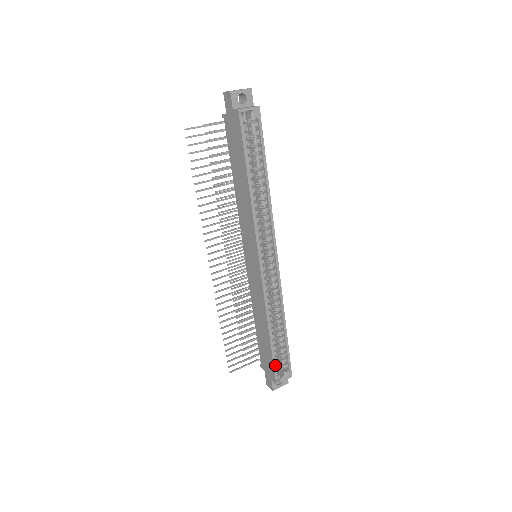
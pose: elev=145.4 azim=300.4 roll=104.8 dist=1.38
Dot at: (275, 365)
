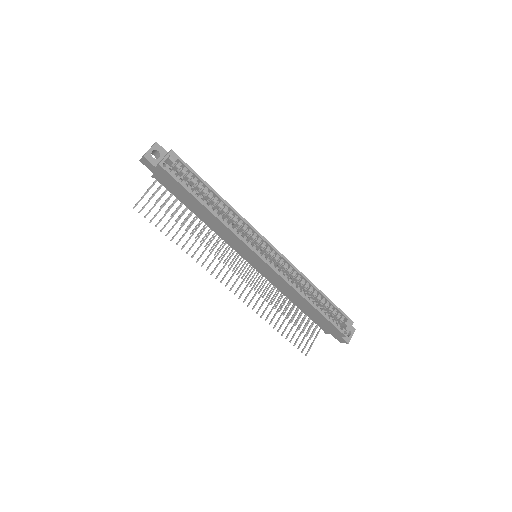
Dot at: (334, 323)
